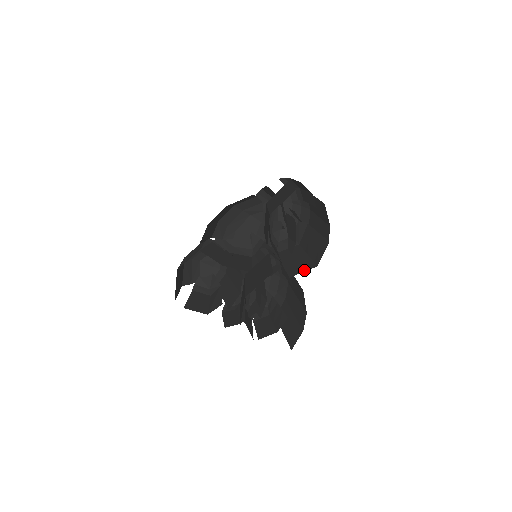
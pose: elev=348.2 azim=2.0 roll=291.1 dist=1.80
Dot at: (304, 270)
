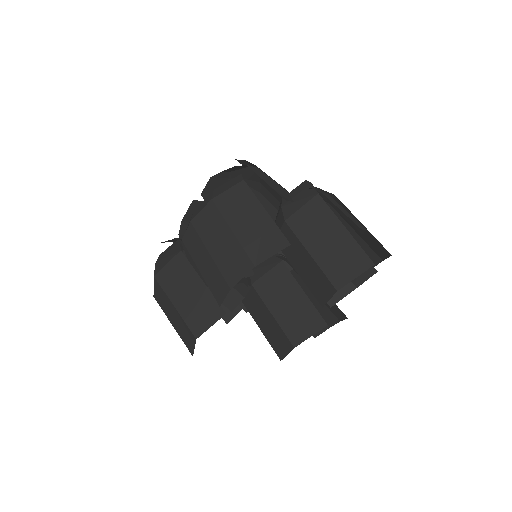
Dot at: (344, 295)
